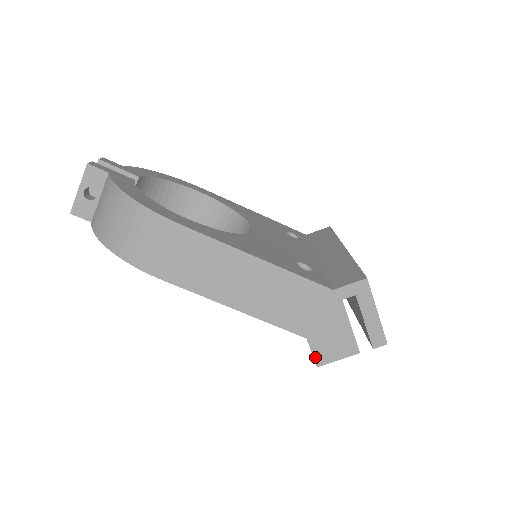
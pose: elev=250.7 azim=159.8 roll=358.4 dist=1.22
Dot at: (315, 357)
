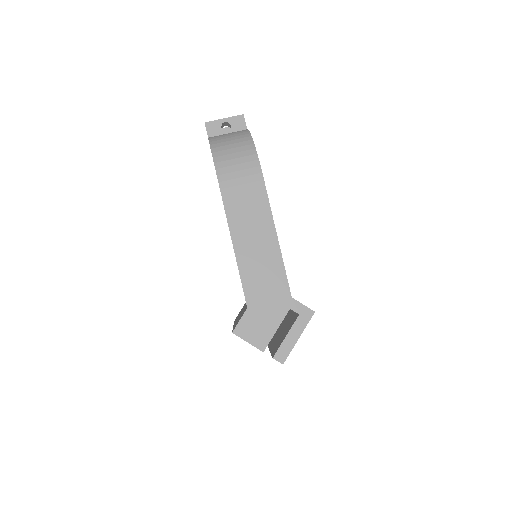
Dot at: (238, 325)
